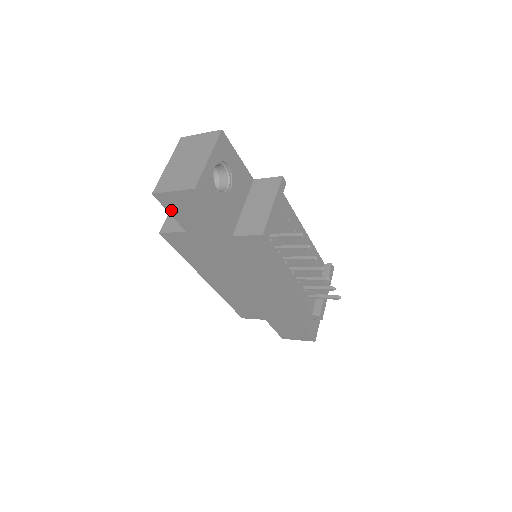
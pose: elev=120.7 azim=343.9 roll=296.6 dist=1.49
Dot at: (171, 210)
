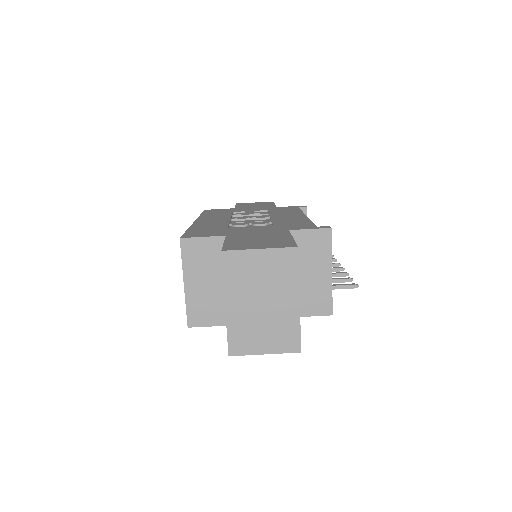
Dot at: occluded
